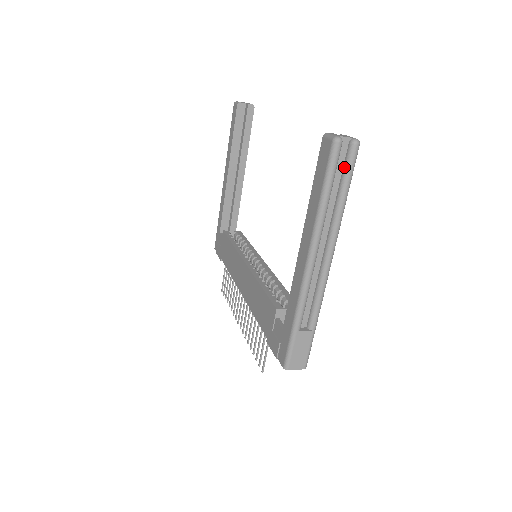
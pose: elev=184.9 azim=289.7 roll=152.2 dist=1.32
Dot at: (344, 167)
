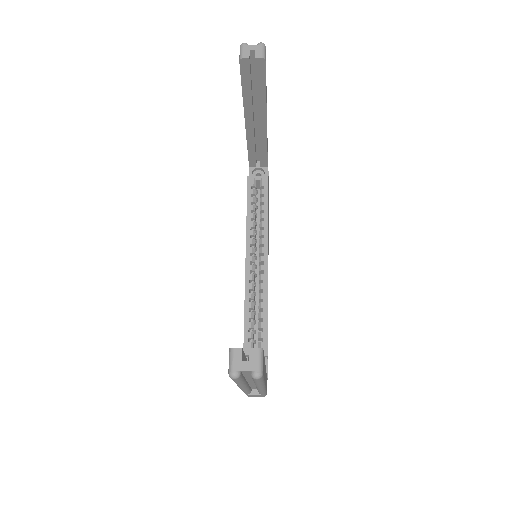
Dot at: occluded
